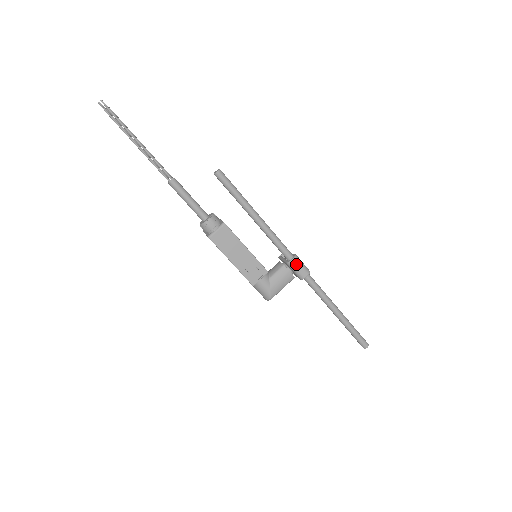
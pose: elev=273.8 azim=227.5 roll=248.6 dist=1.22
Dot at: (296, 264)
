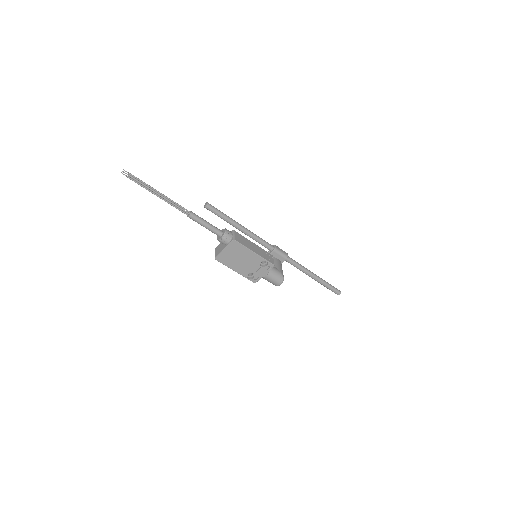
Dot at: (278, 248)
